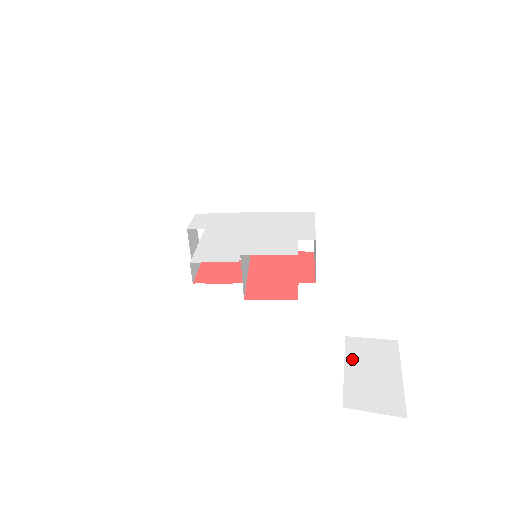
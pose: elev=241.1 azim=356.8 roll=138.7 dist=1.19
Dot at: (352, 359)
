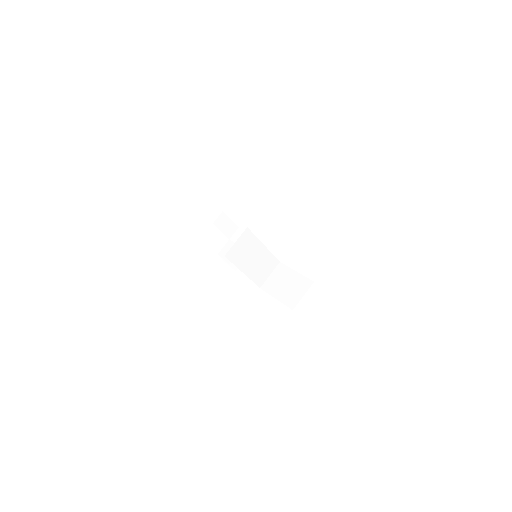
Dot at: occluded
